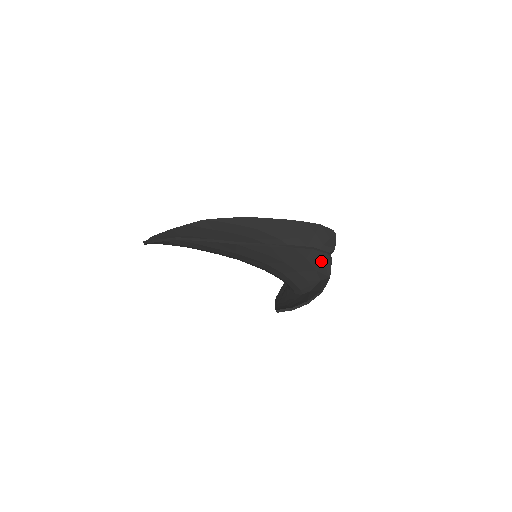
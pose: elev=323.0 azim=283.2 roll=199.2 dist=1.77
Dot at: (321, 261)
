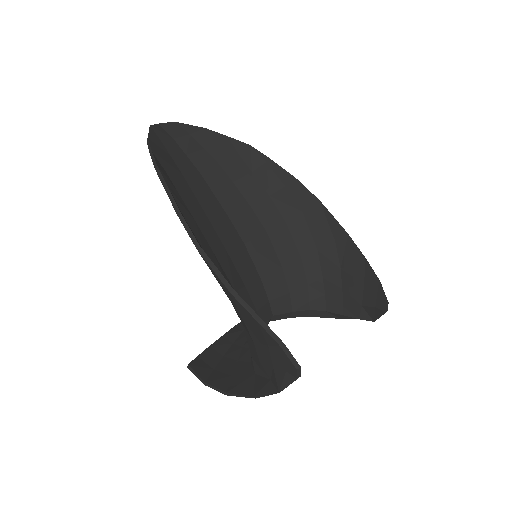
Dot at: (284, 366)
